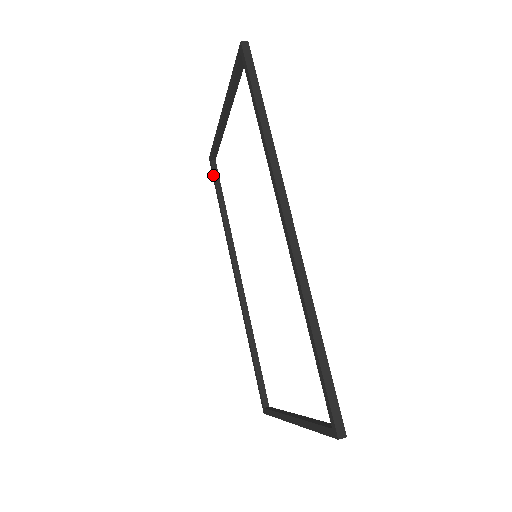
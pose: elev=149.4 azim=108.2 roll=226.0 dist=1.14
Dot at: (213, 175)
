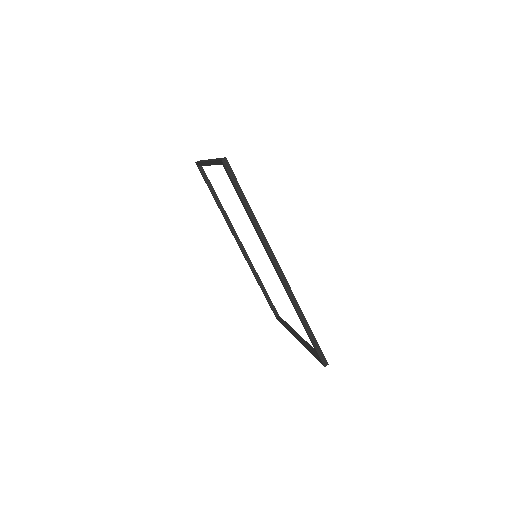
Dot at: (203, 177)
